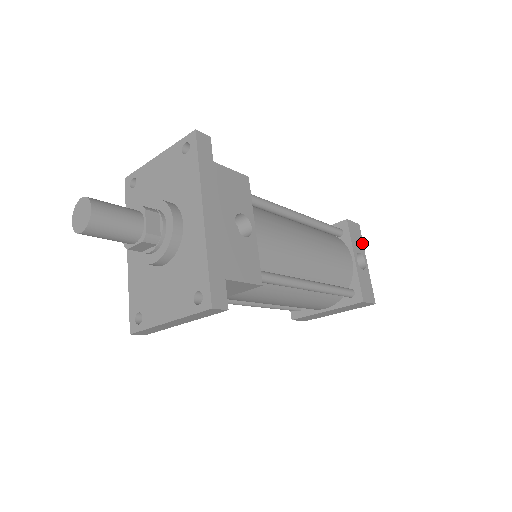
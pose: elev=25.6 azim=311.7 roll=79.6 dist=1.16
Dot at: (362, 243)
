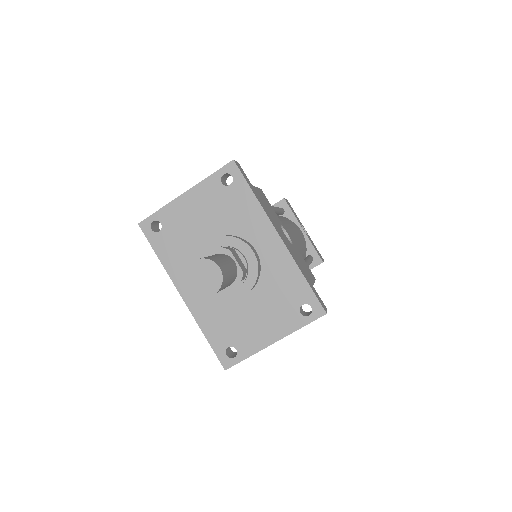
Dot at: occluded
